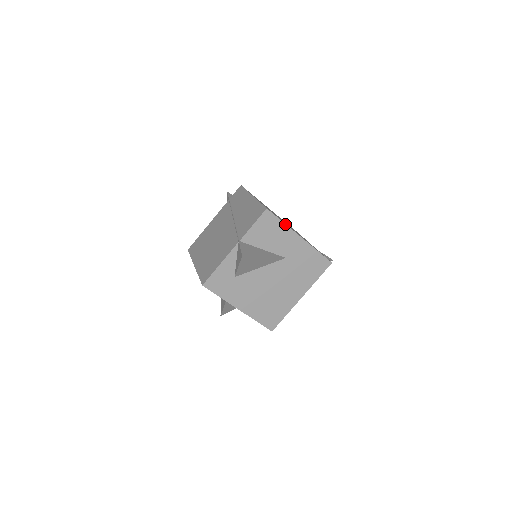
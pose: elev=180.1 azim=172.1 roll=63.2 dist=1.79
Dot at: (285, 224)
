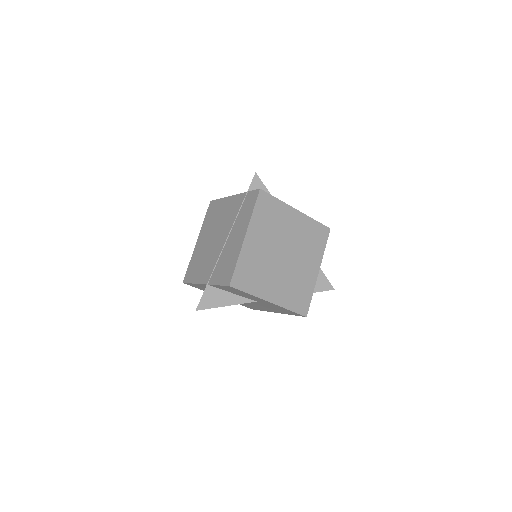
Dot at: (252, 295)
